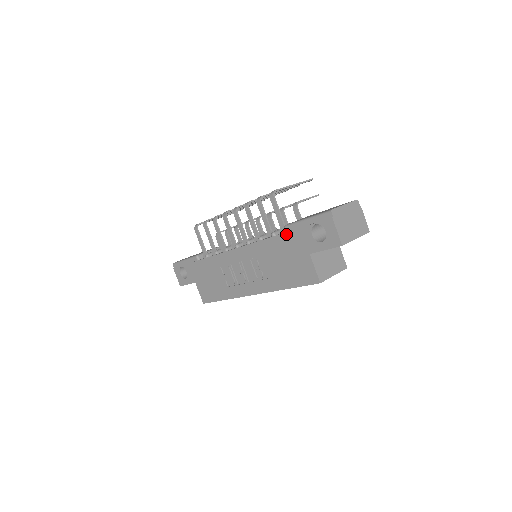
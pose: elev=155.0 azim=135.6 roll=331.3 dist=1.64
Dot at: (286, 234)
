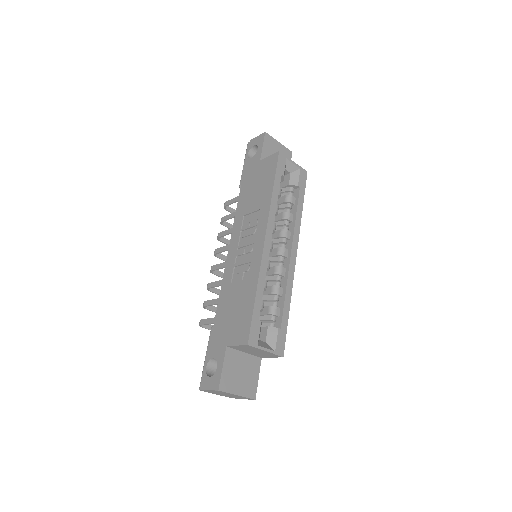
Dot at: (242, 183)
